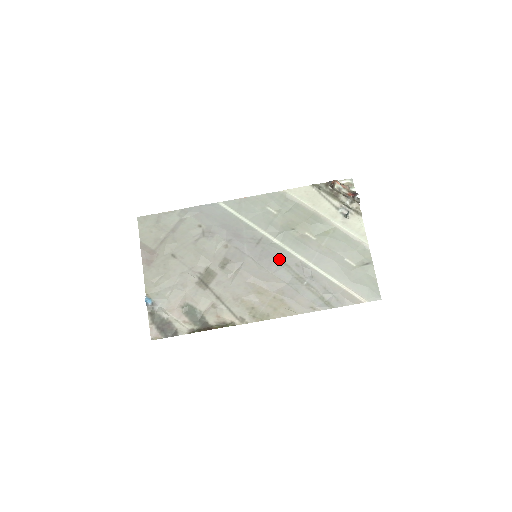
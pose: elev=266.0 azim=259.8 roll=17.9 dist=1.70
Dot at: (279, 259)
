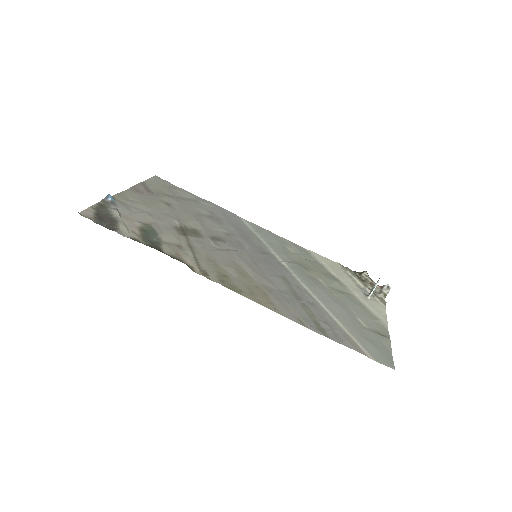
Dot at: (280, 272)
